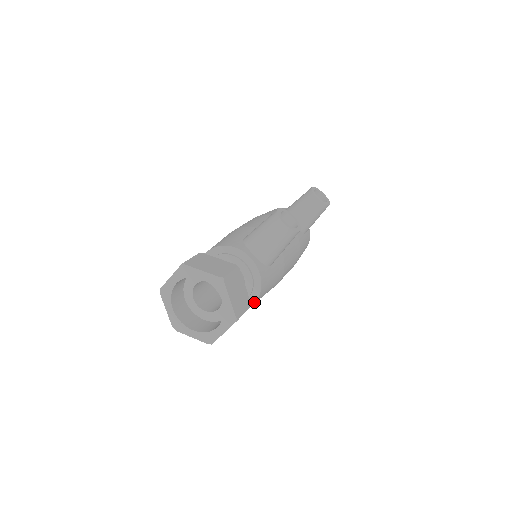
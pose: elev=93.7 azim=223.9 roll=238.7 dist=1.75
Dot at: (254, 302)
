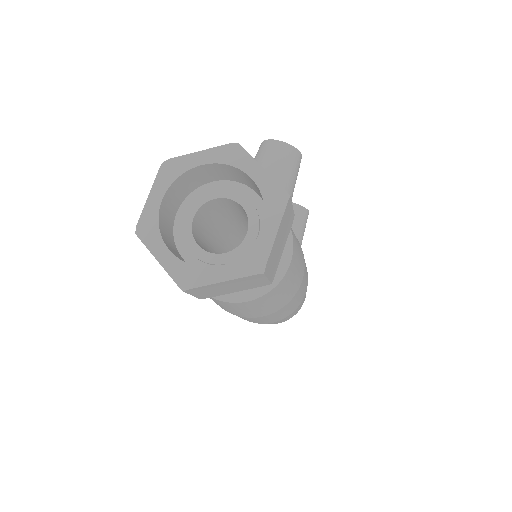
Dot at: (290, 258)
